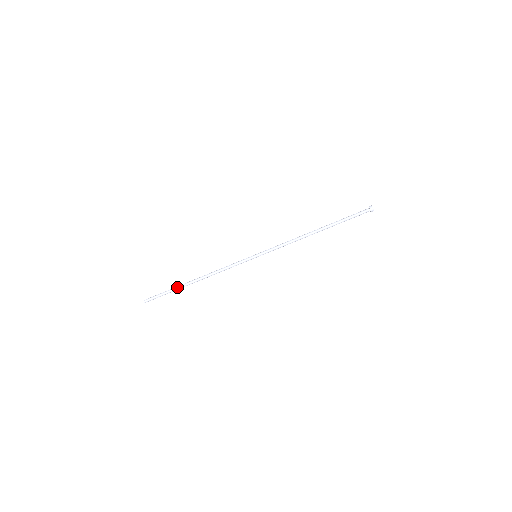
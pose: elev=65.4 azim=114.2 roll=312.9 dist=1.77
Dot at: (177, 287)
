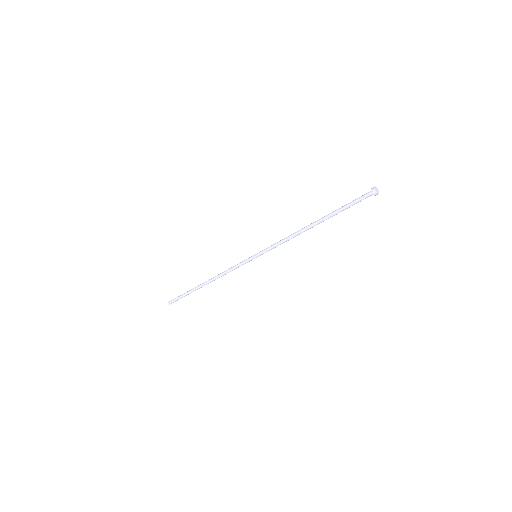
Dot at: (192, 289)
